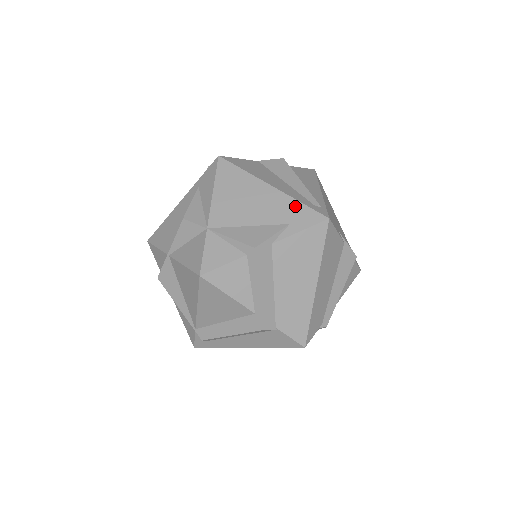
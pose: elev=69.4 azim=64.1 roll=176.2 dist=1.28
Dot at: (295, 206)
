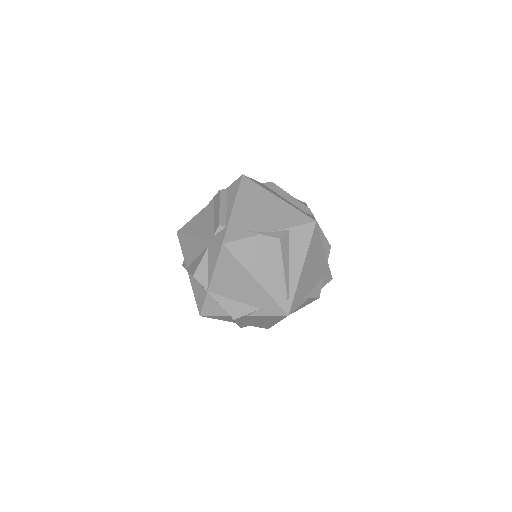
Dot at: (268, 300)
